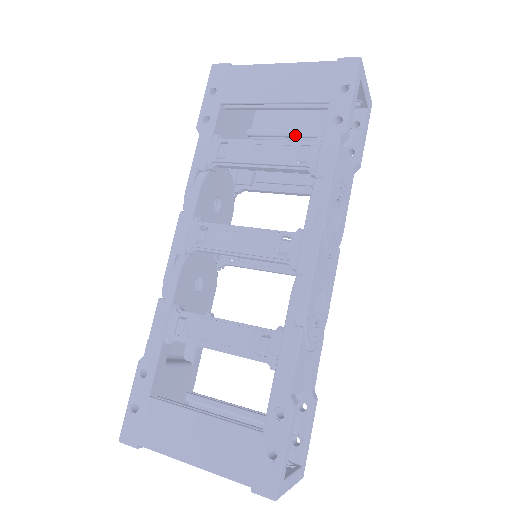
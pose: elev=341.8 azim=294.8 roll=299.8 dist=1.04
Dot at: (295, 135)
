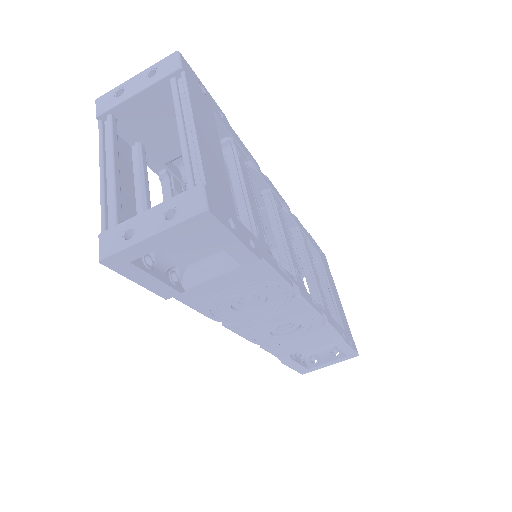
Dot at: occluded
